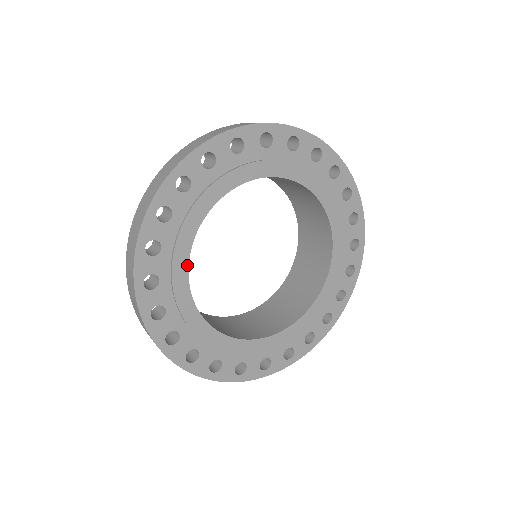
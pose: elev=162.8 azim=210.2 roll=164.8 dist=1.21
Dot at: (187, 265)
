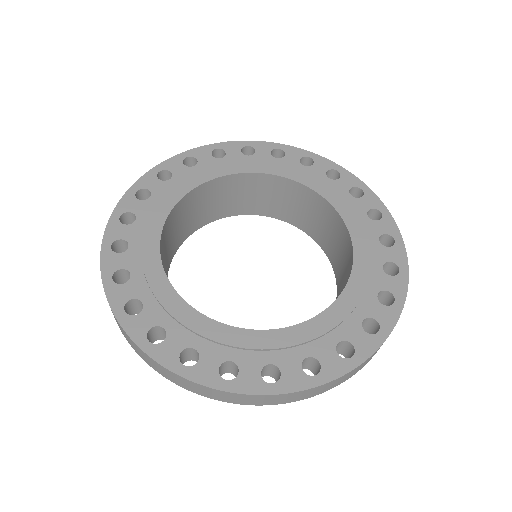
Dot at: (197, 186)
